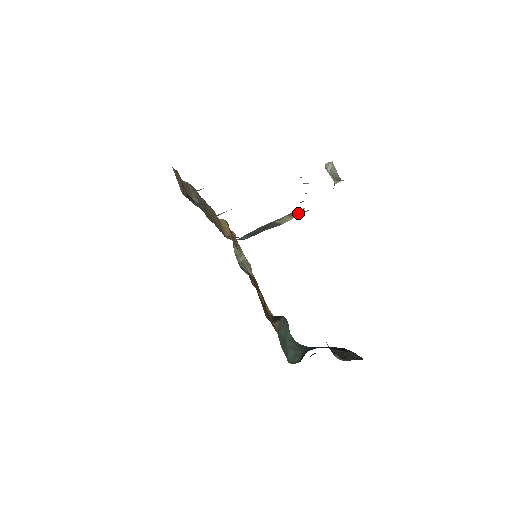
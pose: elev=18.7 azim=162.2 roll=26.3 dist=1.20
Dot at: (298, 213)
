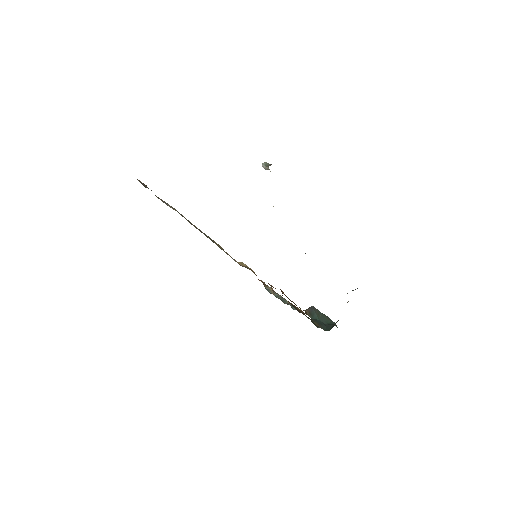
Dot at: occluded
